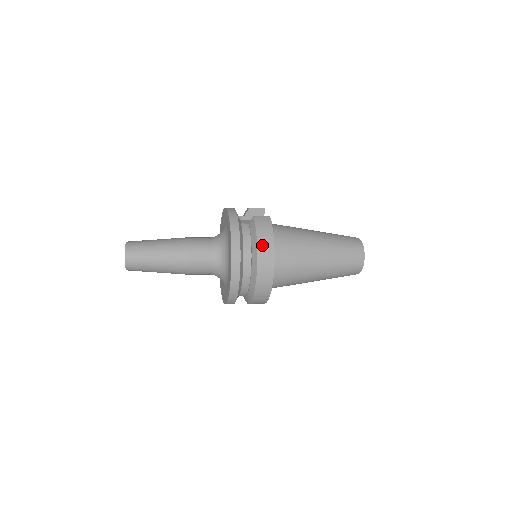
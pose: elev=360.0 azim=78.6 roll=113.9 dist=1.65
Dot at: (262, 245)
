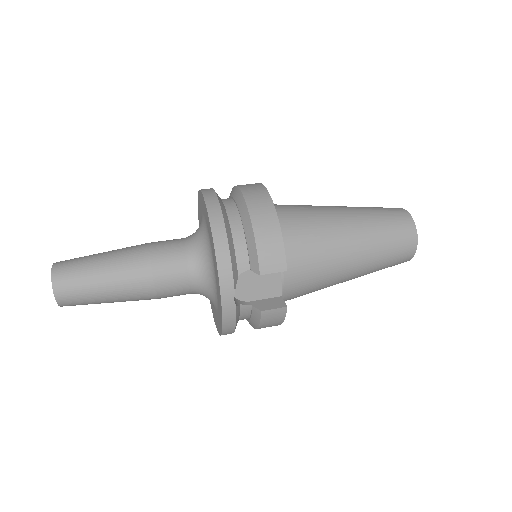
Dot at: occluded
